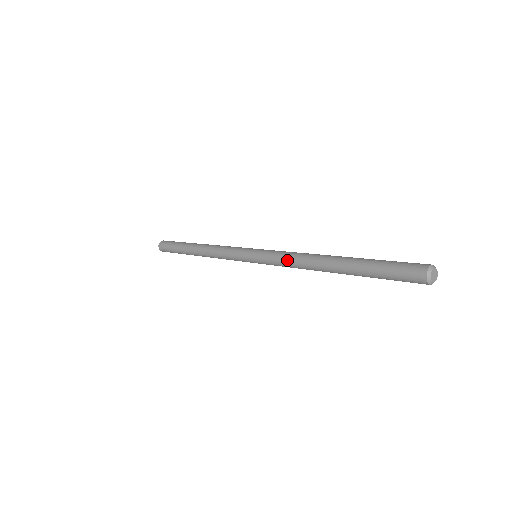
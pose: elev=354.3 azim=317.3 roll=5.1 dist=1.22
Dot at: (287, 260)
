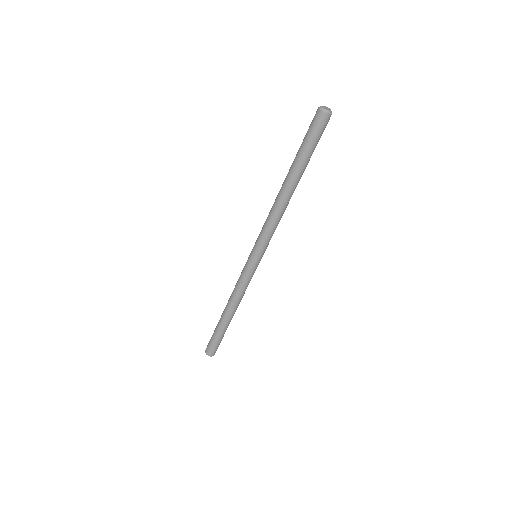
Dot at: (266, 220)
